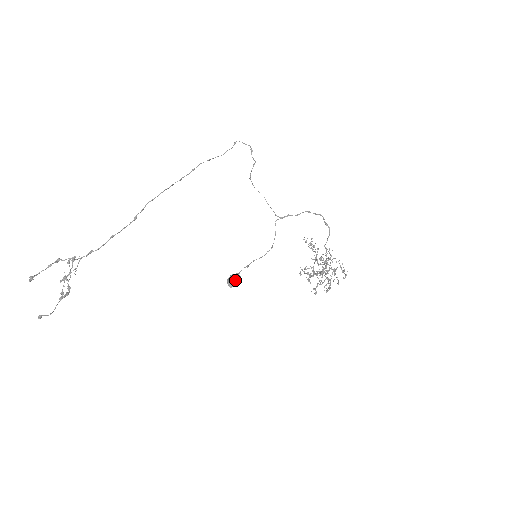
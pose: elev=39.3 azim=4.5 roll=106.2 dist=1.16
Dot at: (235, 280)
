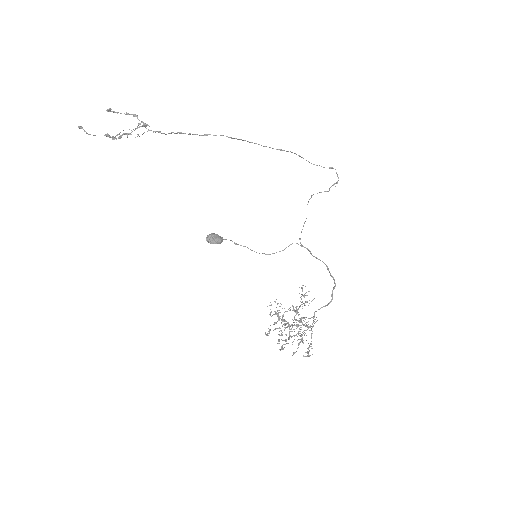
Dot at: (215, 238)
